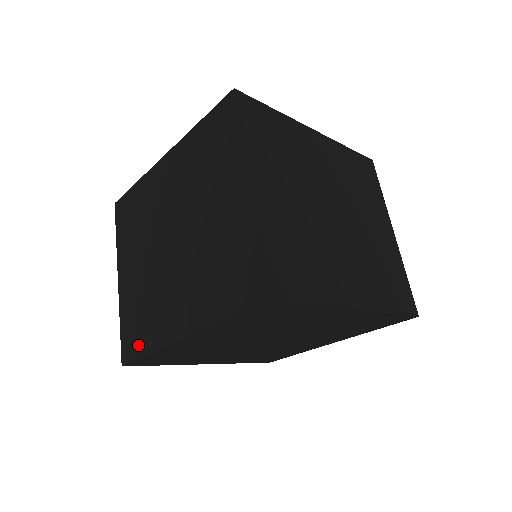
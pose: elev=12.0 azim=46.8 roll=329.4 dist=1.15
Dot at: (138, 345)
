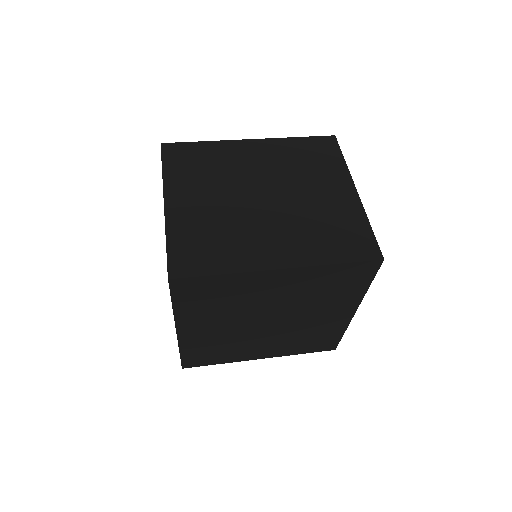
Dot at: occluded
